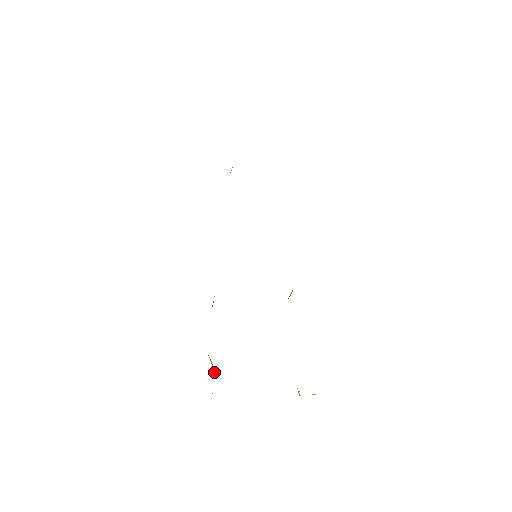
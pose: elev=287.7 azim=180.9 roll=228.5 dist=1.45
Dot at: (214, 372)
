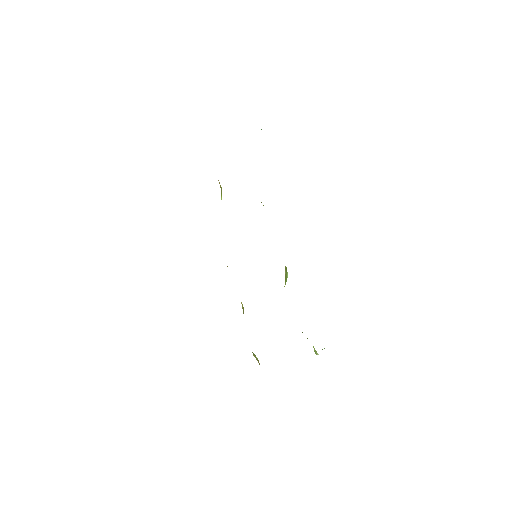
Dot at: (259, 364)
